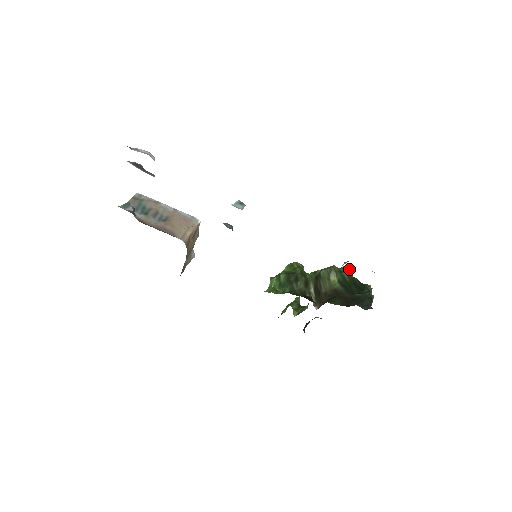
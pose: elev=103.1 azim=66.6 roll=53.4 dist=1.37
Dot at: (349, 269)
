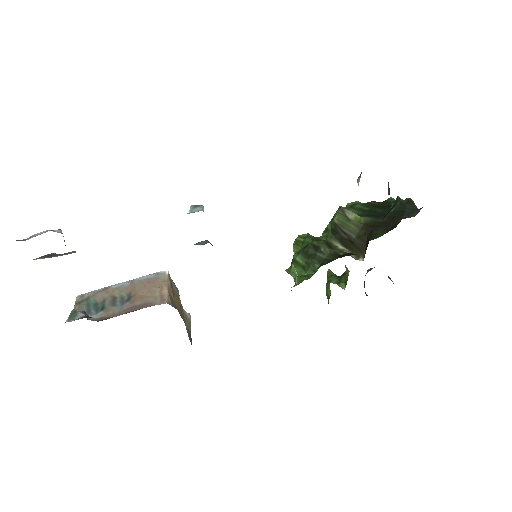
Dot at: (355, 201)
